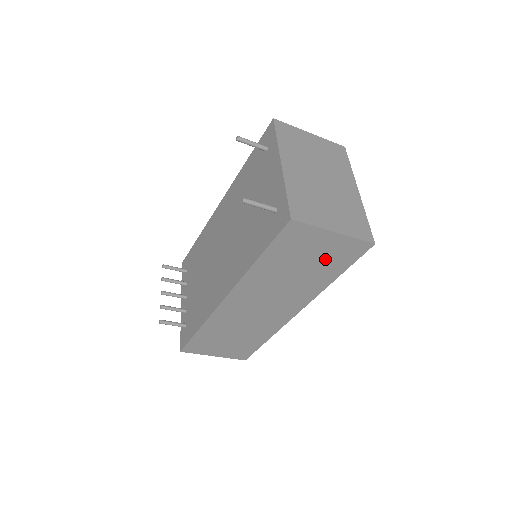
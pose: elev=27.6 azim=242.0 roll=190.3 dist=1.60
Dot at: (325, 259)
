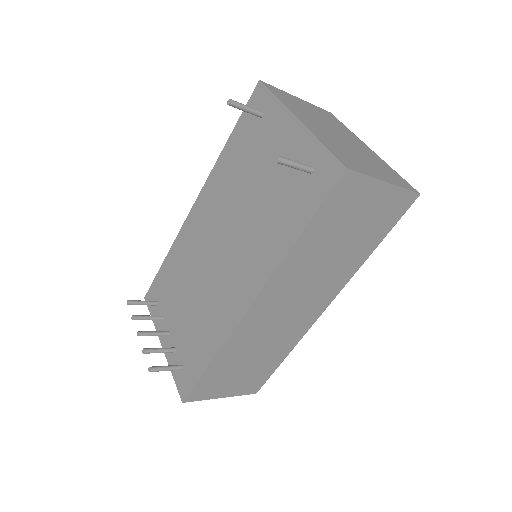
Dot at: (368, 224)
